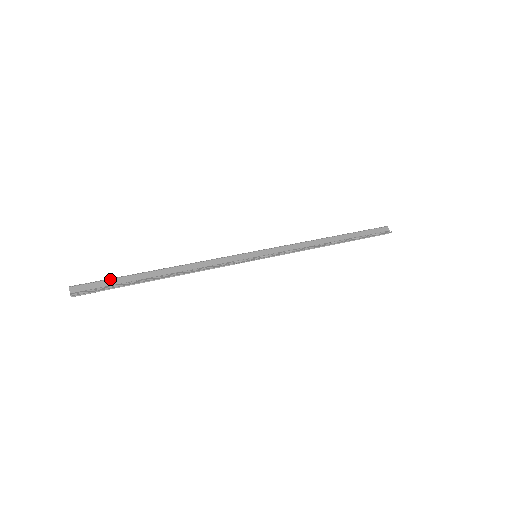
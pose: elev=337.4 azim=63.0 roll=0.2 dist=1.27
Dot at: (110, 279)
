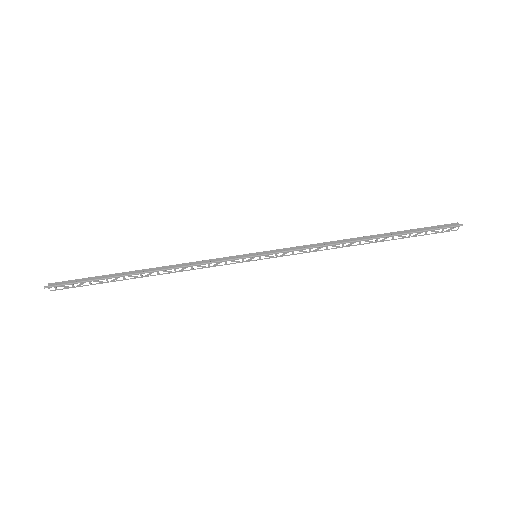
Dot at: (85, 282)
